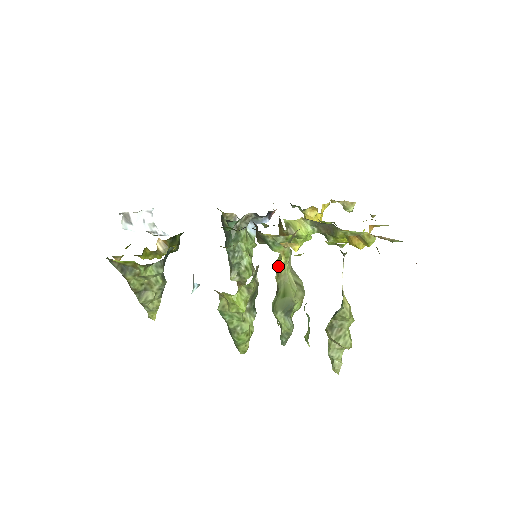
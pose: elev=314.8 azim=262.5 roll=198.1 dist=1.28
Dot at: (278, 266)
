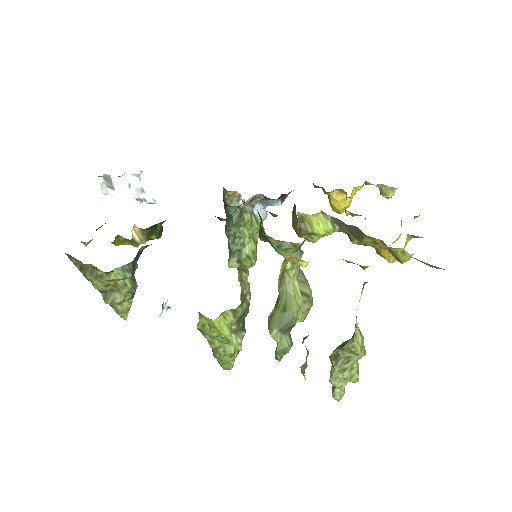
Dot at: (283, 270)
